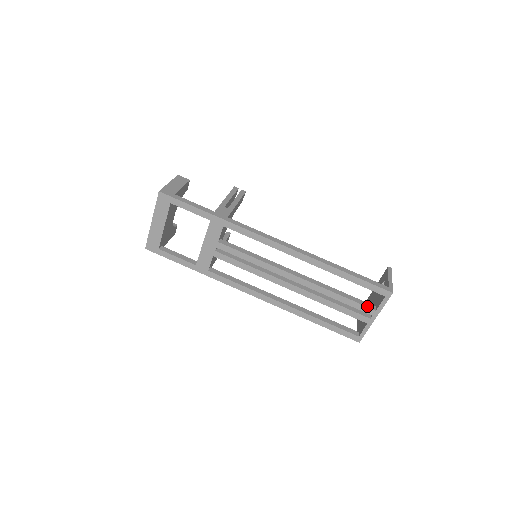
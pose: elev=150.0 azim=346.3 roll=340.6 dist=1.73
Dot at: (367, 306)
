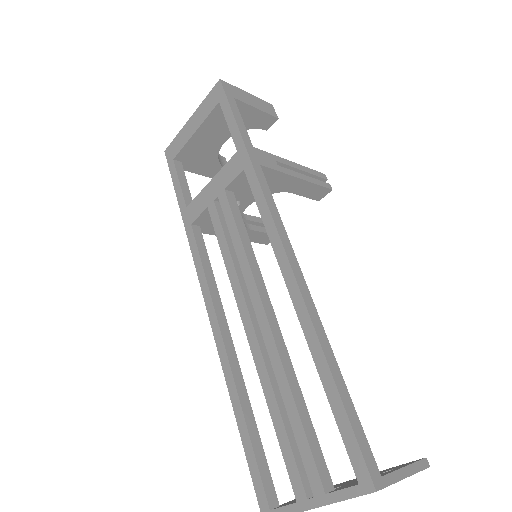
Dot at: (319, 470)
